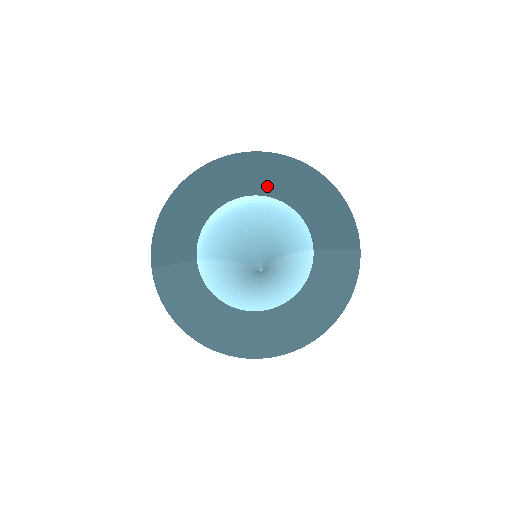
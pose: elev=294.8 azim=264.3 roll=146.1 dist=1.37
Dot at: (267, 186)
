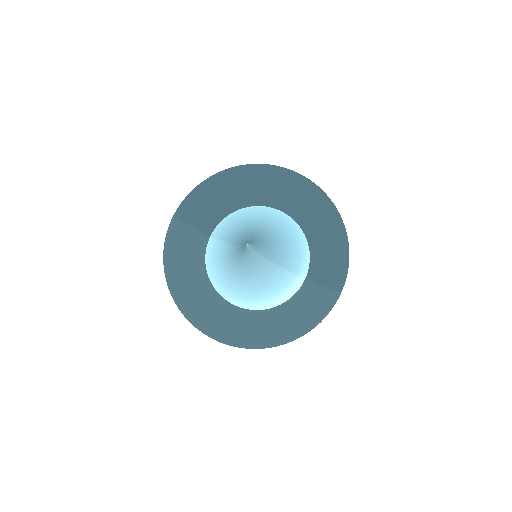
Dot at: (295, 208)
